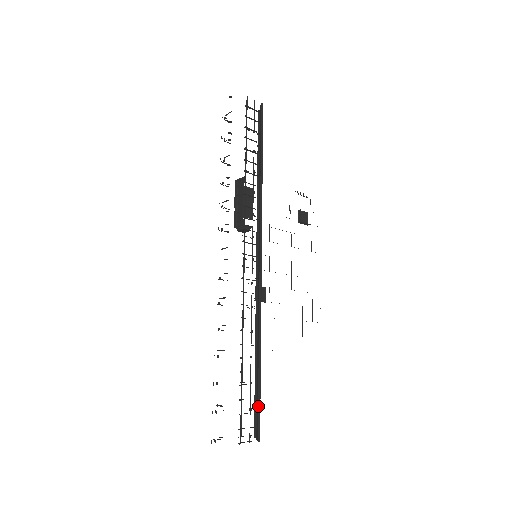
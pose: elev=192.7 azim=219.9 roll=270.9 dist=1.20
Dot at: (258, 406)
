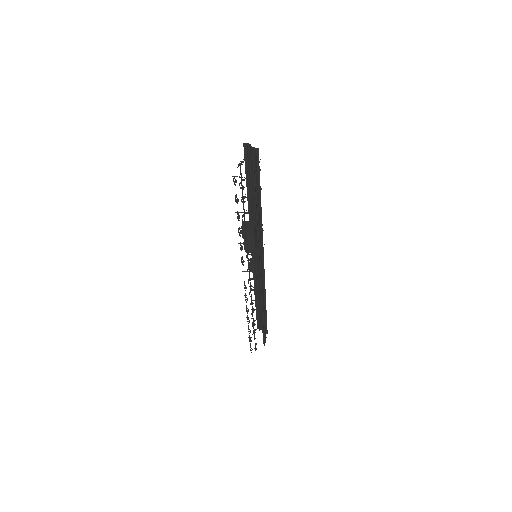
Dot at: (266, 323)
